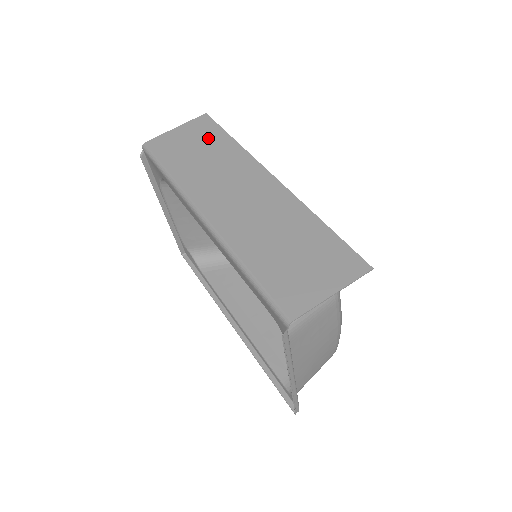
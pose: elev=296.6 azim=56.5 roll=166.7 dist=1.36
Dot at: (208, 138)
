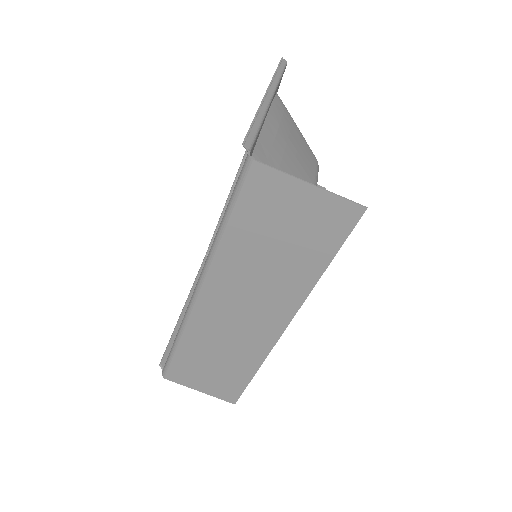
Dot at: (310, 243)
